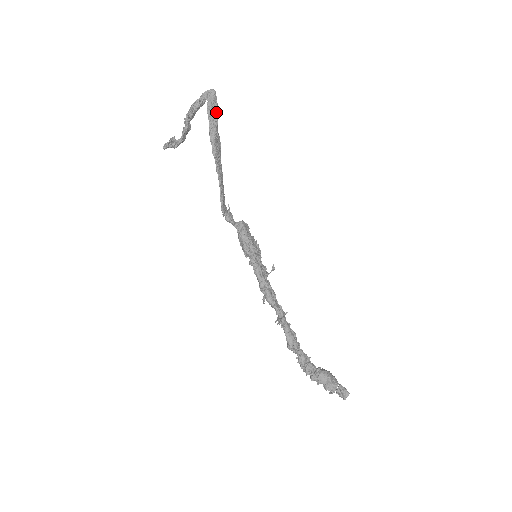
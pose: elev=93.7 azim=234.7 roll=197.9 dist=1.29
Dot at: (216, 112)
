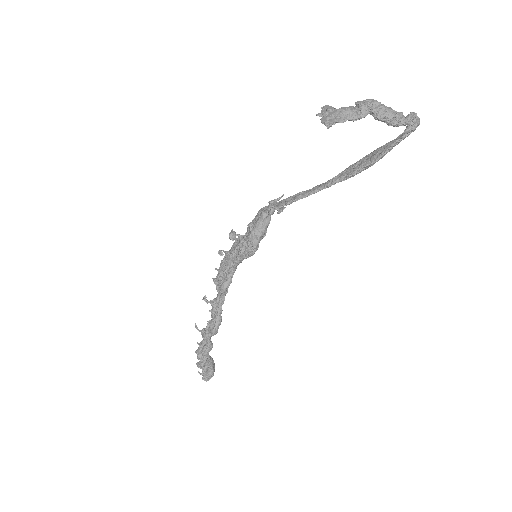
Dot at: occluded
